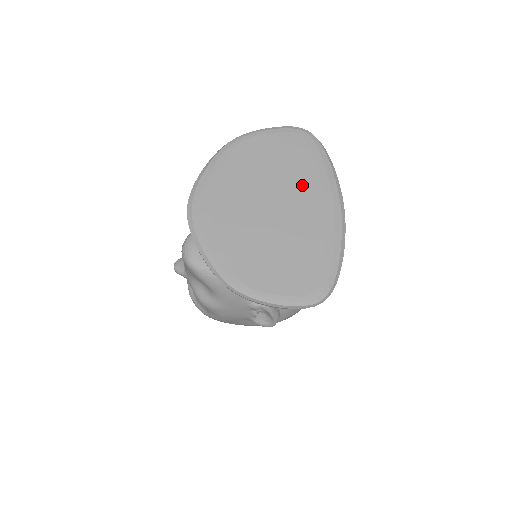
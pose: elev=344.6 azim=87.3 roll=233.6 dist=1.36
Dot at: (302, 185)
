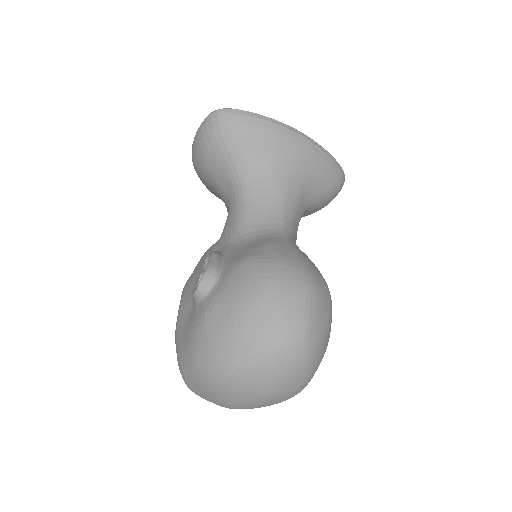
Dot at: occluded
